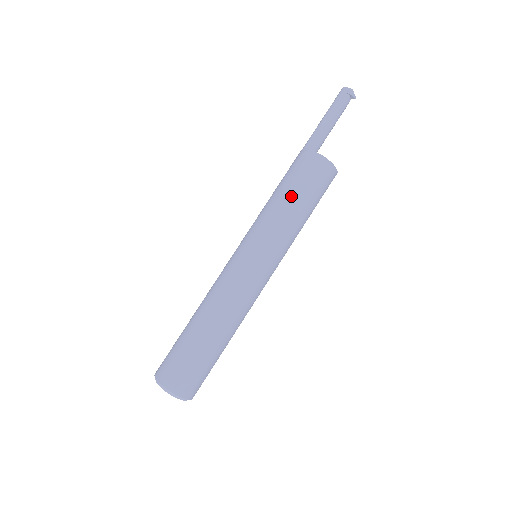
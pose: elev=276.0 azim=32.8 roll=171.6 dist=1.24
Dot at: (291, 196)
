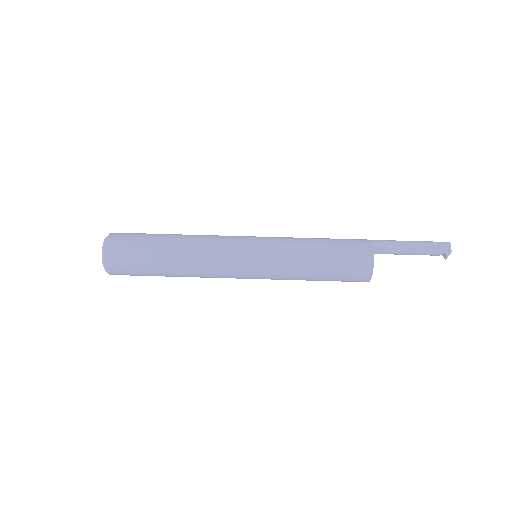
Dot at: (322, 256)
